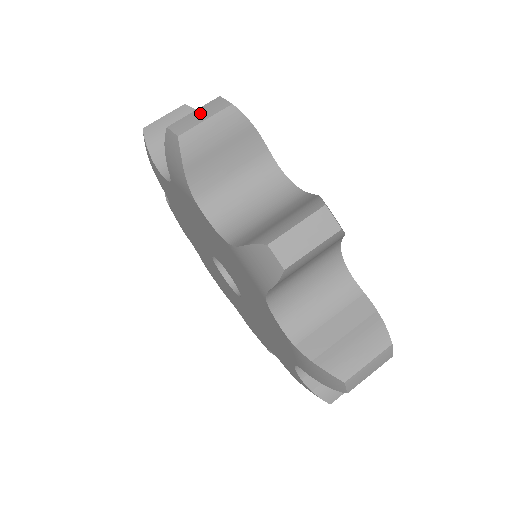
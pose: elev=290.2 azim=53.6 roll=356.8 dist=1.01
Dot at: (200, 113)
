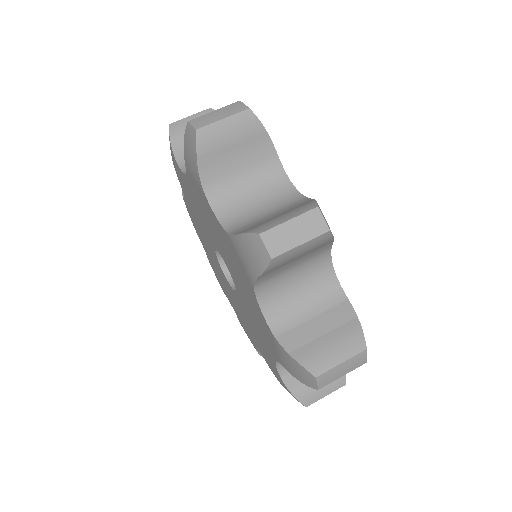
Dot at: (219, 113)
